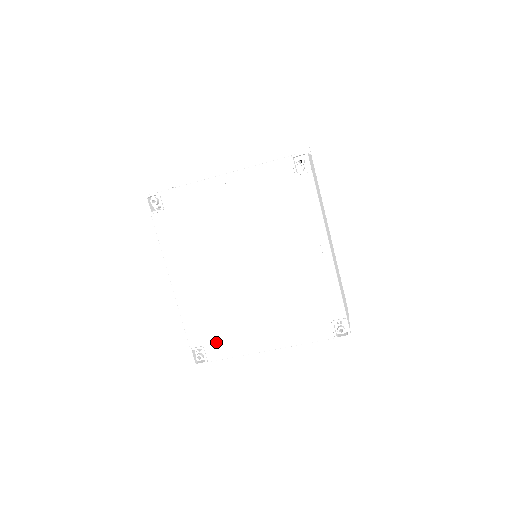
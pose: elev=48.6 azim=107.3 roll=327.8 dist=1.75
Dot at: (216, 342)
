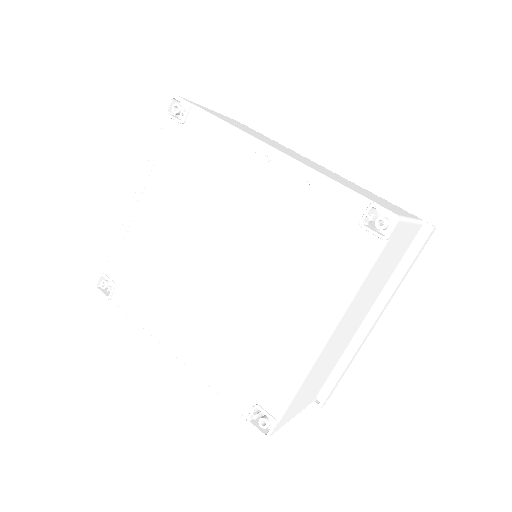
Dot at: (264, 384)
